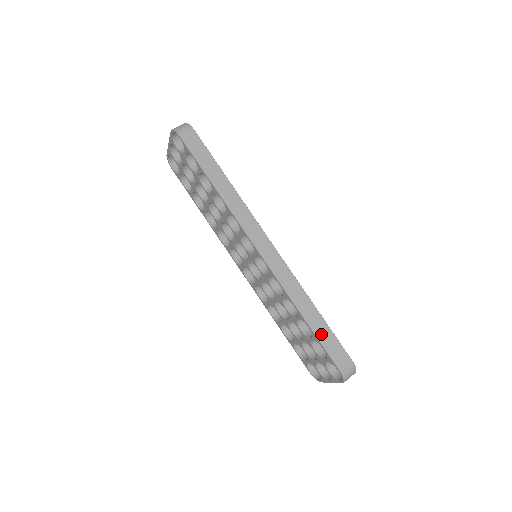
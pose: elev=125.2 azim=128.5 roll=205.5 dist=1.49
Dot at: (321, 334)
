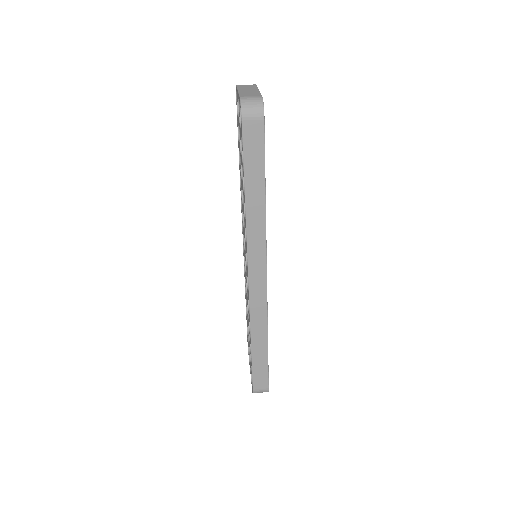
Dot at: (257, 362)
